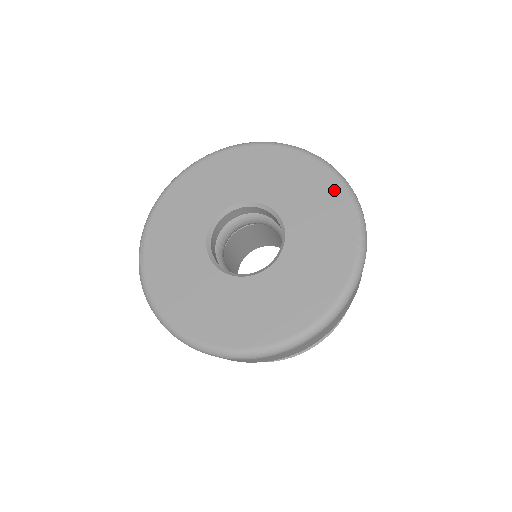
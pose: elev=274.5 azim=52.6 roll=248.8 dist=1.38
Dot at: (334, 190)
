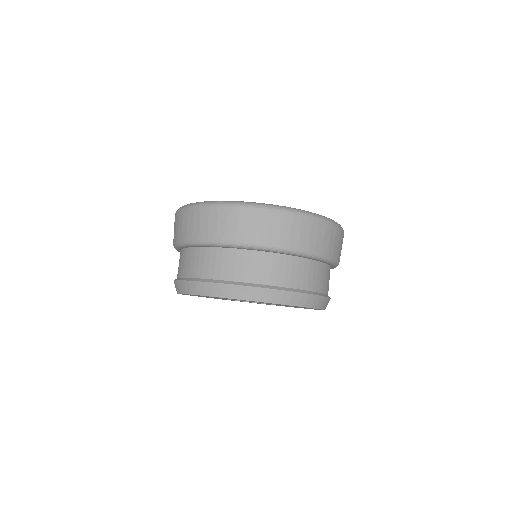
Dot at: occluded
